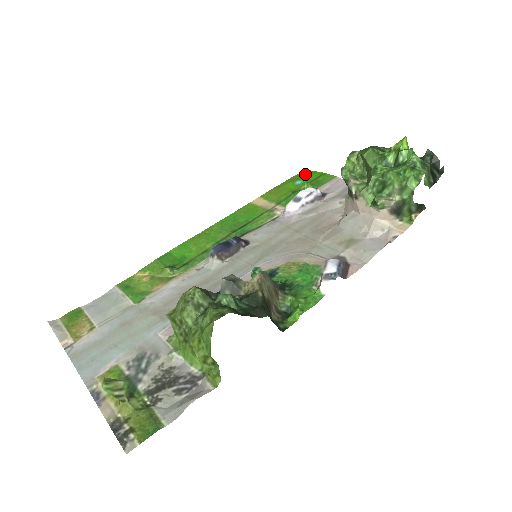
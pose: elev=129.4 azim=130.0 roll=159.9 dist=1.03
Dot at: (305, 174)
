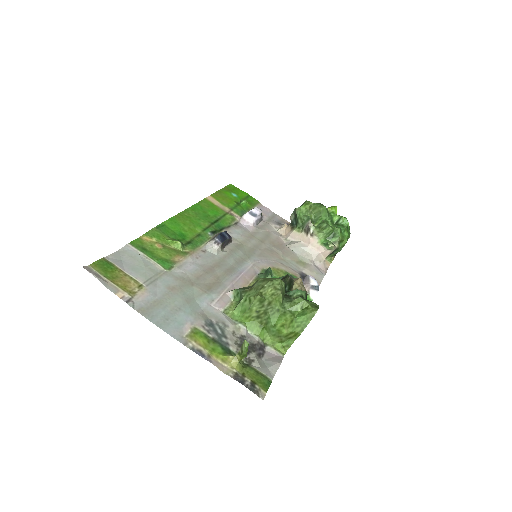
Dot at: (234, 189)
